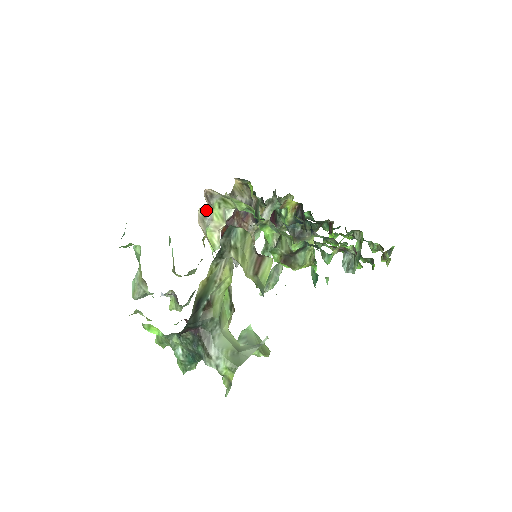
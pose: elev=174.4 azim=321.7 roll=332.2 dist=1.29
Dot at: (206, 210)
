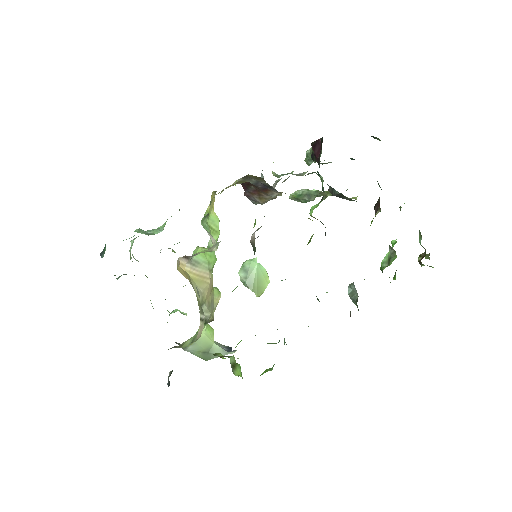
Dot at: occluded
